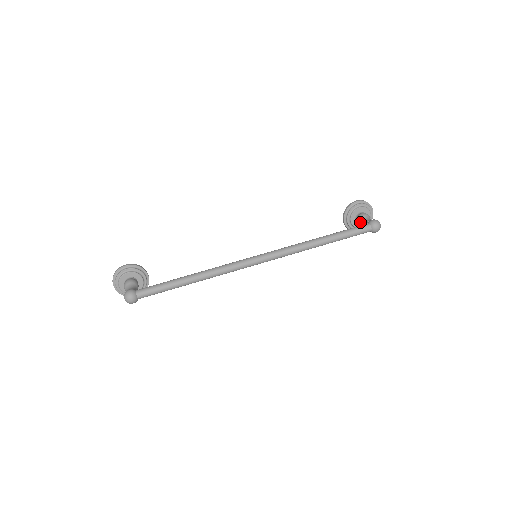
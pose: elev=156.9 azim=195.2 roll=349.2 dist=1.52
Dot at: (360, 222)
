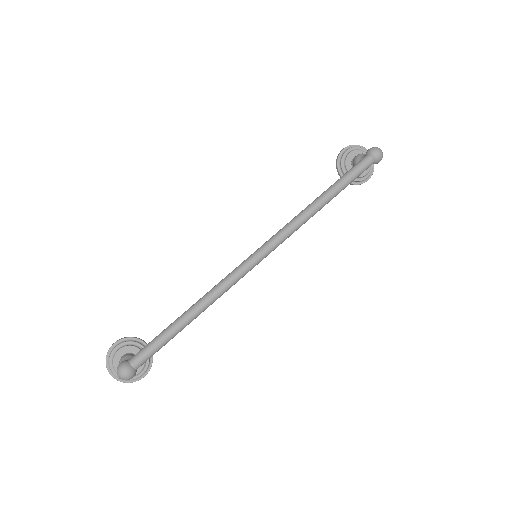
Dot at: occluded
